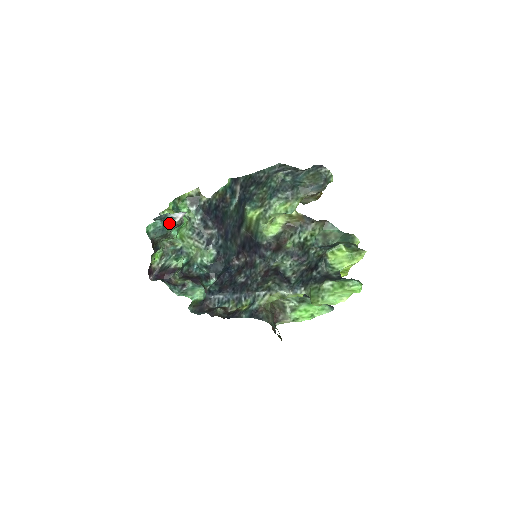
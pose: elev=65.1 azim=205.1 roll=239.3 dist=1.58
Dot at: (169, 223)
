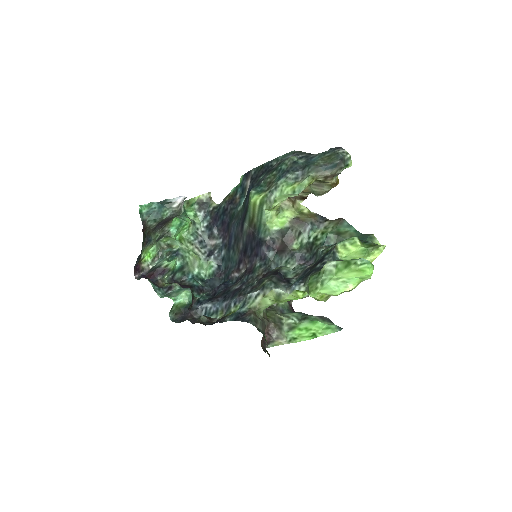
Dot at: (166, 207)
